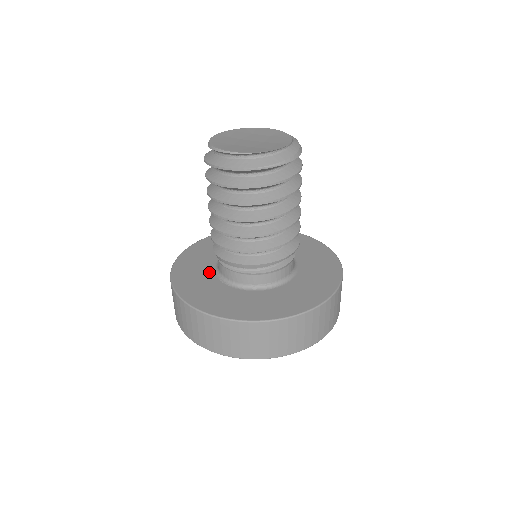
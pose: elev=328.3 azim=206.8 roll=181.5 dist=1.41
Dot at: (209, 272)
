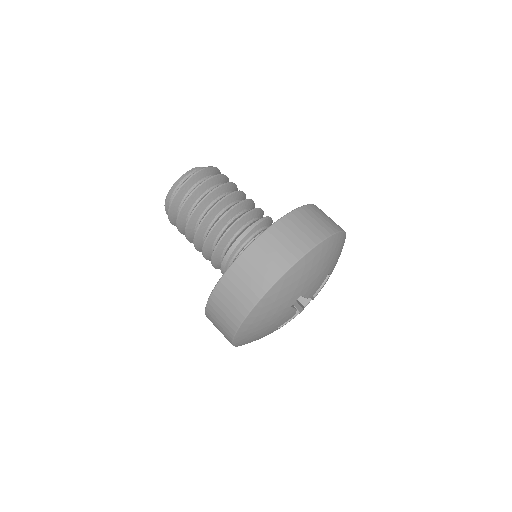
Dot at: occluded
